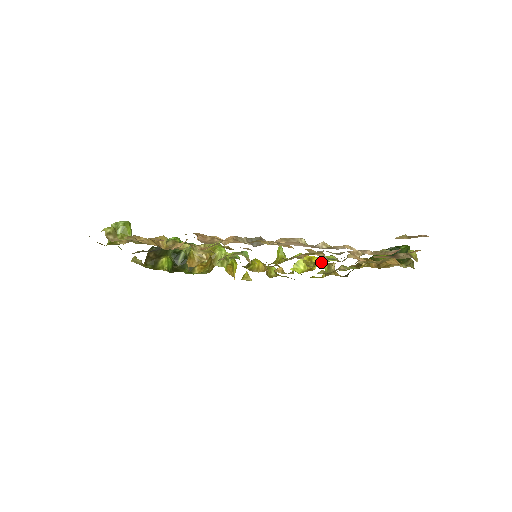
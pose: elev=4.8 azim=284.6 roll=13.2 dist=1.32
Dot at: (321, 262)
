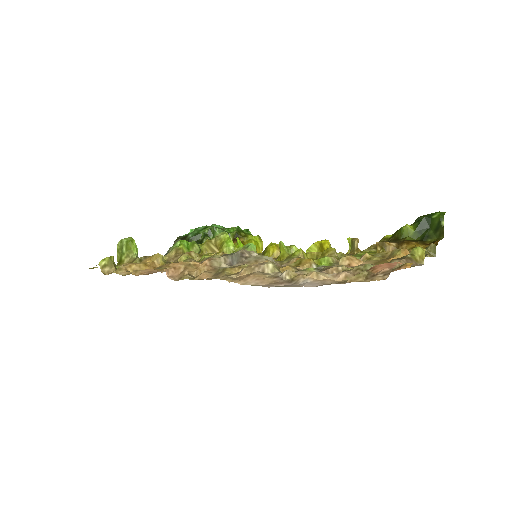
Dot at: (328, 253)
